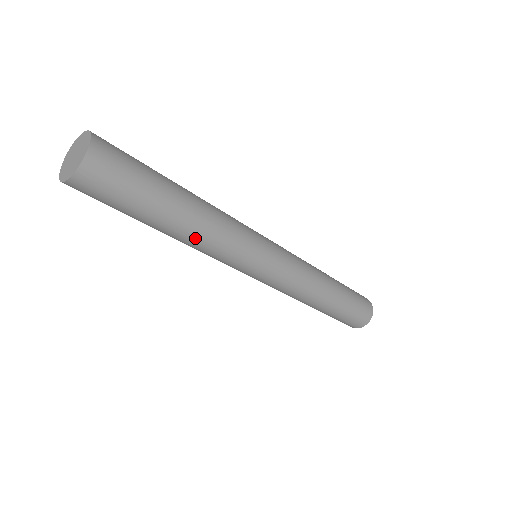
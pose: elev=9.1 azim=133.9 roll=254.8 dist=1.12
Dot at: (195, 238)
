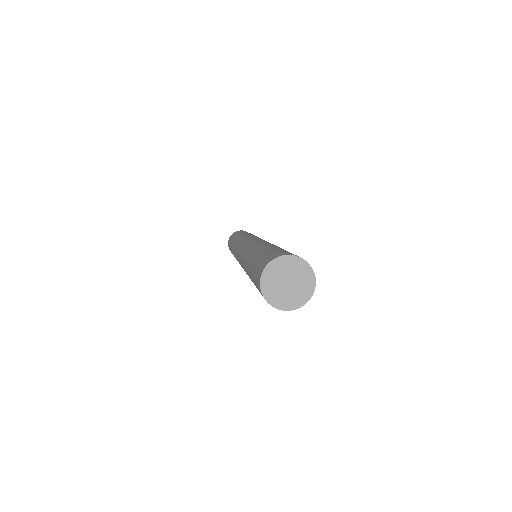
Dot at: occluded
